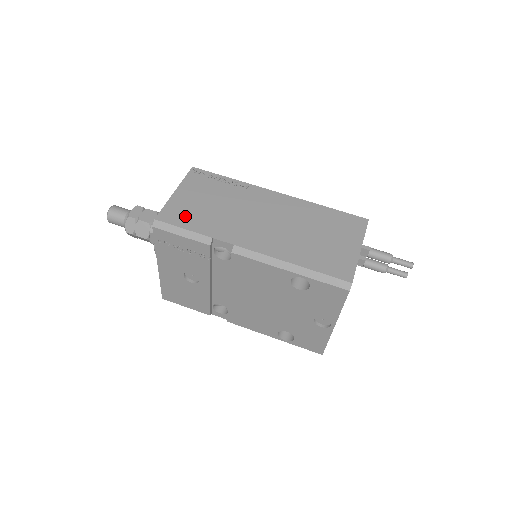
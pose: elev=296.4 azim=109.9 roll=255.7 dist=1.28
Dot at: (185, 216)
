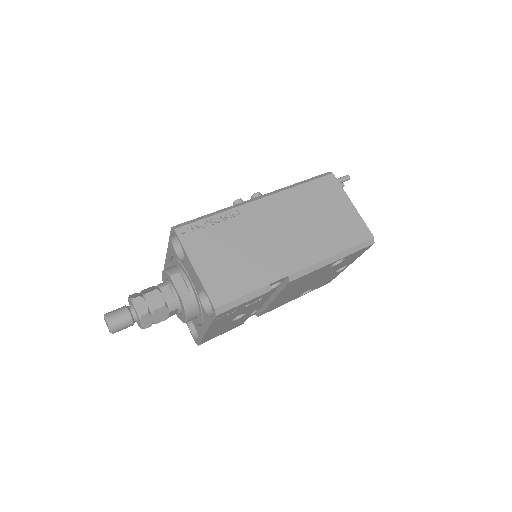
Dot at: (231, 284)
